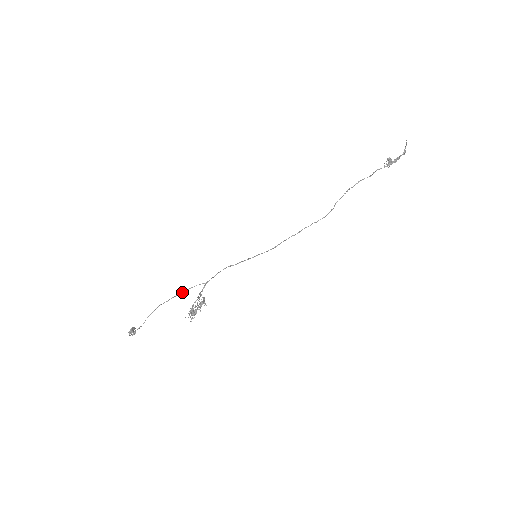
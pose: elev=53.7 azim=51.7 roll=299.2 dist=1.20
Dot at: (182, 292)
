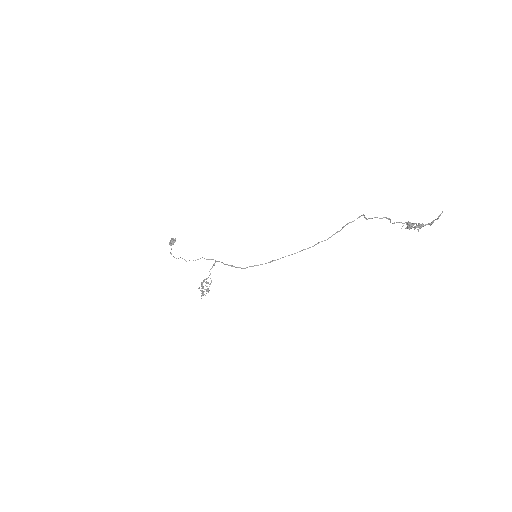
Dot at: (198, 259)
